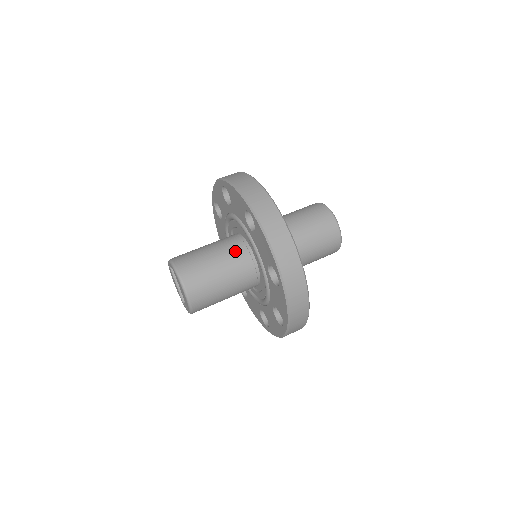
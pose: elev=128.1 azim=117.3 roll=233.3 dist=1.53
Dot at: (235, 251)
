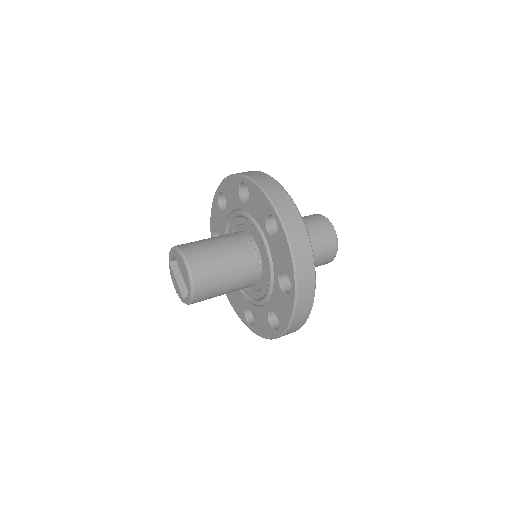
Dot at: (234, 235)
